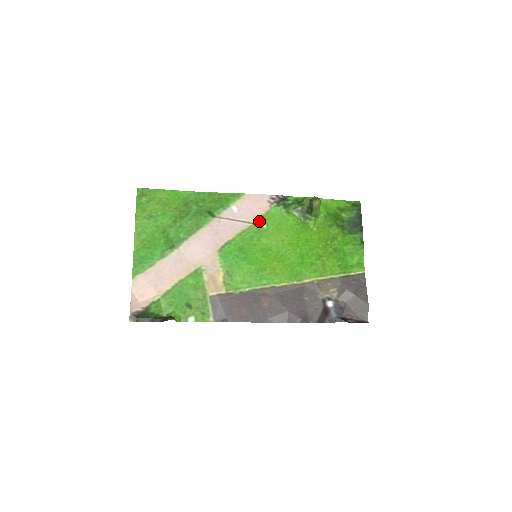
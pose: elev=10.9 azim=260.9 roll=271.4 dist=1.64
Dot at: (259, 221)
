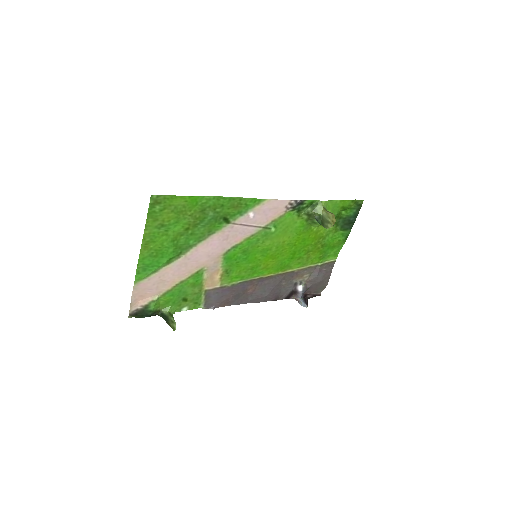
Dot at: (270, 225)
